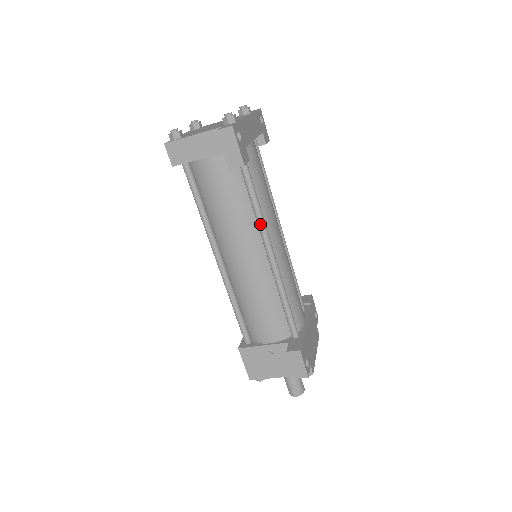
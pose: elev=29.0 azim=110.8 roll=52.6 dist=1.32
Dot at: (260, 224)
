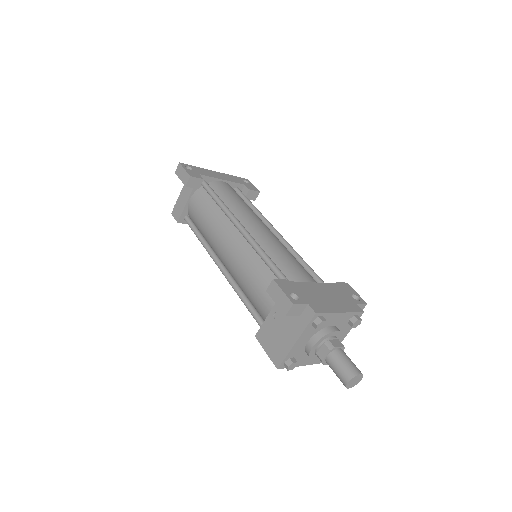
Dot at: (227, 214)
